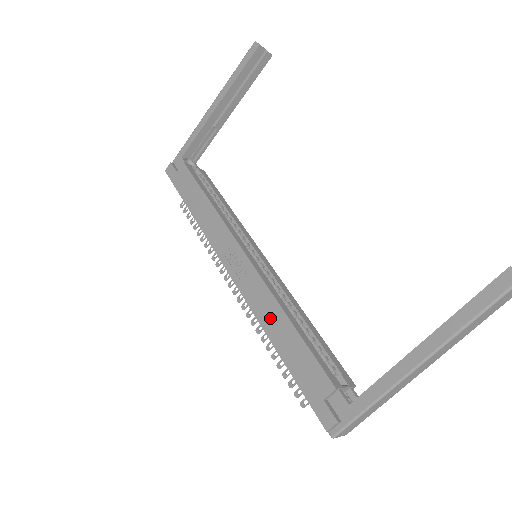
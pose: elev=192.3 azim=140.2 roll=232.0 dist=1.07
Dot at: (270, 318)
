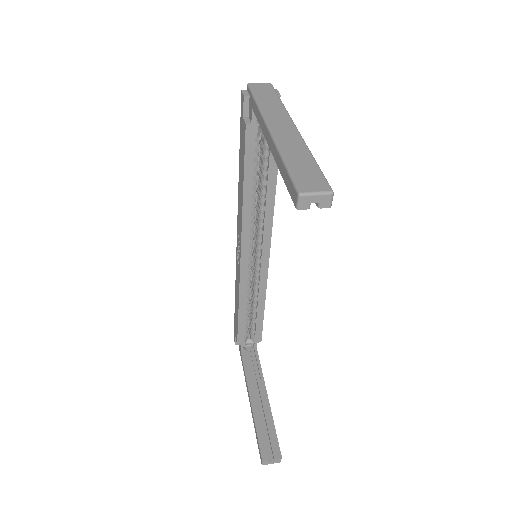
Dot at: (237, 292)
